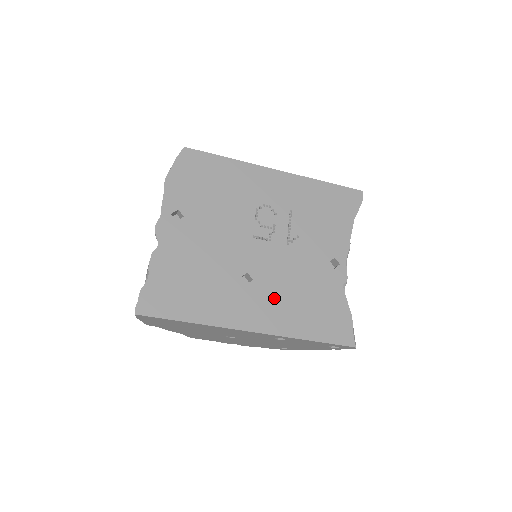
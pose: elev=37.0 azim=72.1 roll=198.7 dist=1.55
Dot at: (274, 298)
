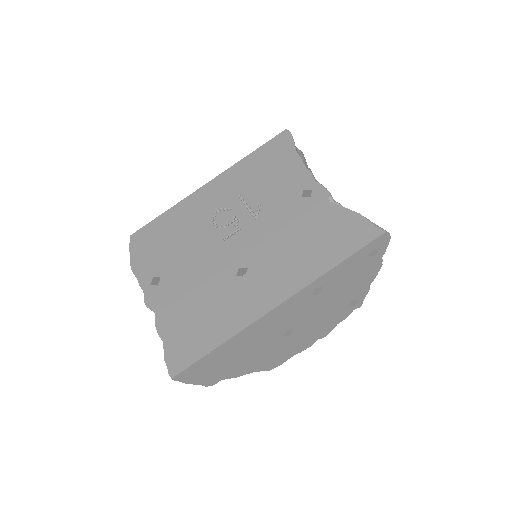
Dot at: (276, 264)
